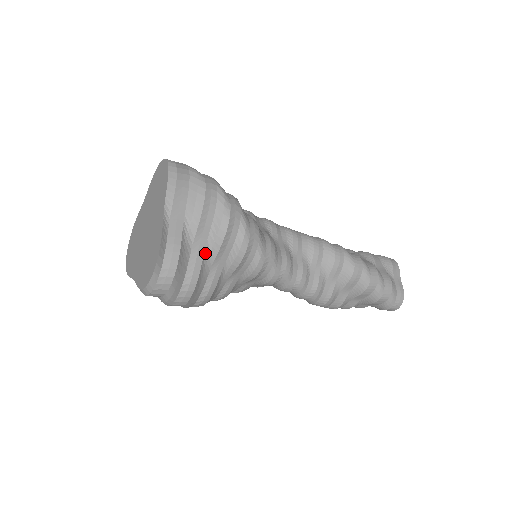
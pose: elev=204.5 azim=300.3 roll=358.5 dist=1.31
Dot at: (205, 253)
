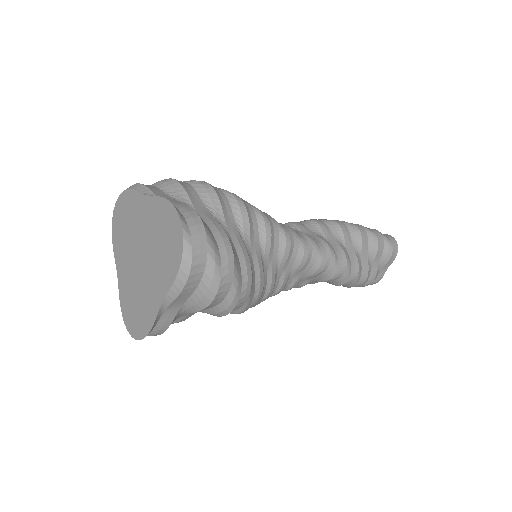
Dot at: occluded
